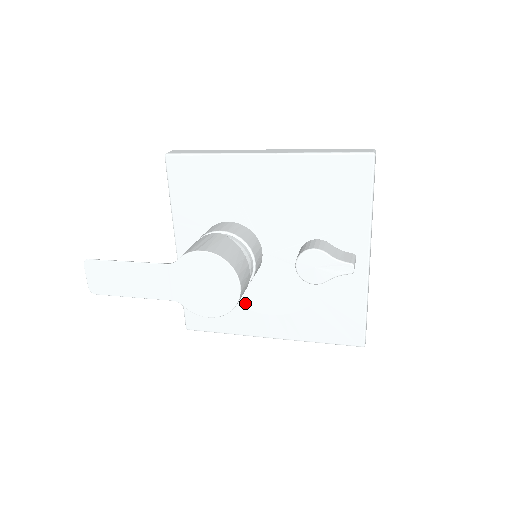
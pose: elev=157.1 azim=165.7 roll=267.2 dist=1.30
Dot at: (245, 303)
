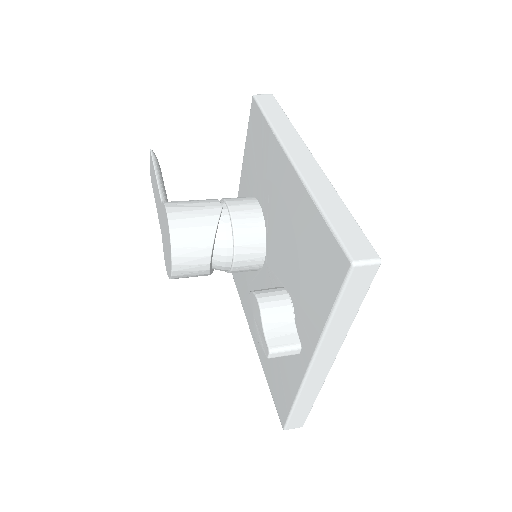
Dot at: (249, 286)
